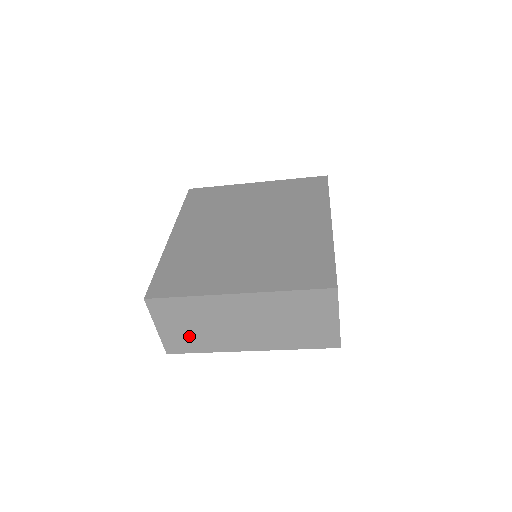
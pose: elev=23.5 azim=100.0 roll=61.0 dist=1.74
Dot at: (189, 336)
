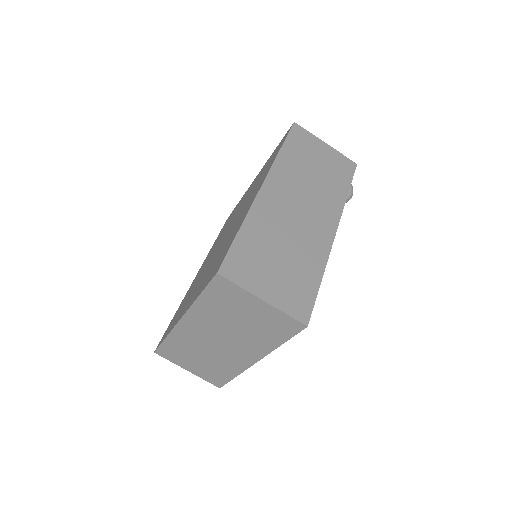
Dot at: (209, 368)
